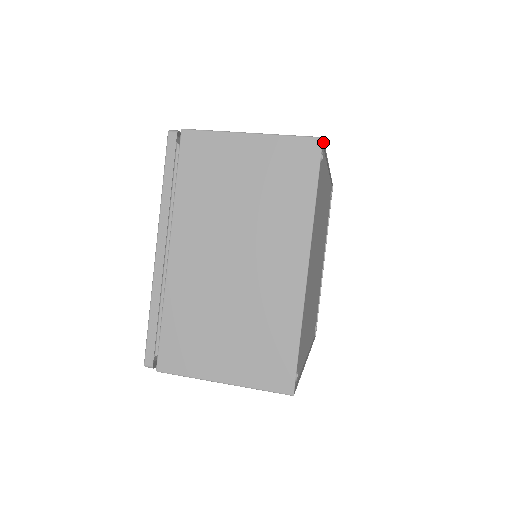
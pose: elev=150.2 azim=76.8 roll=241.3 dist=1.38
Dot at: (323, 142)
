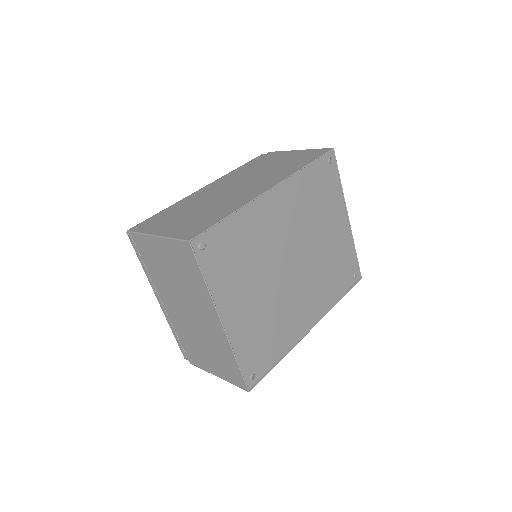
Dot at: (198, 236)
